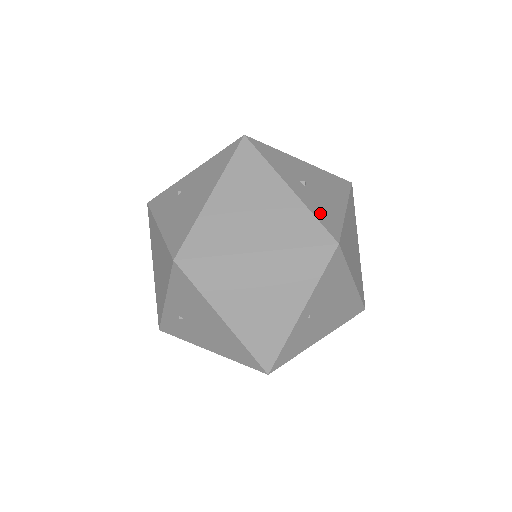
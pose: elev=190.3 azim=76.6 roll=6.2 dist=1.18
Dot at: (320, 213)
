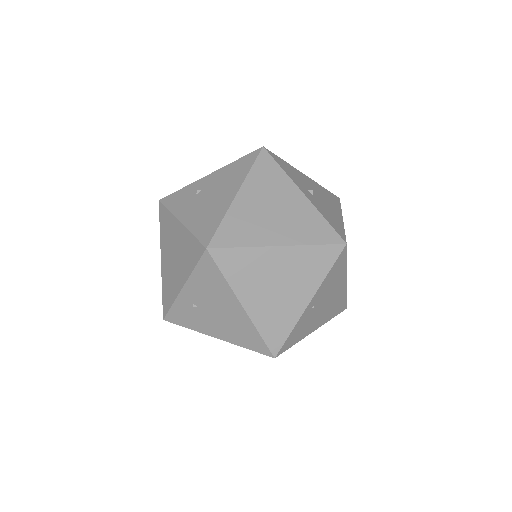
Dot at: (328, 218)
